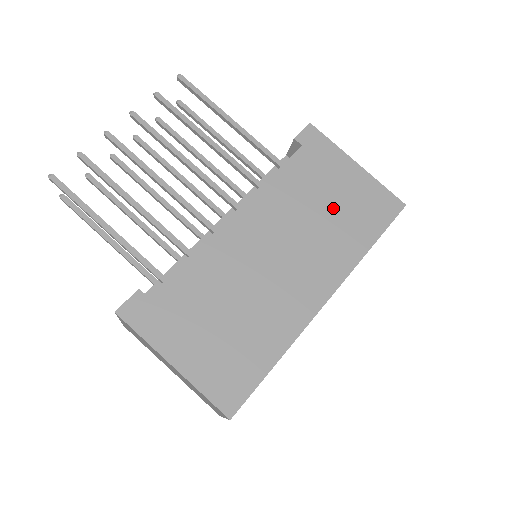
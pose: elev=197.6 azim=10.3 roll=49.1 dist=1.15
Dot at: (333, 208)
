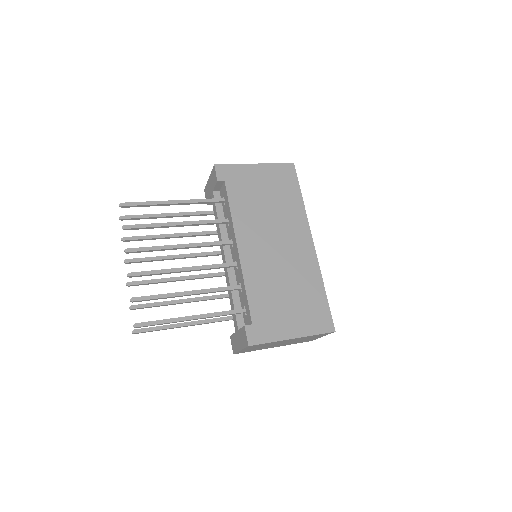
Dot at: (270, 198)
